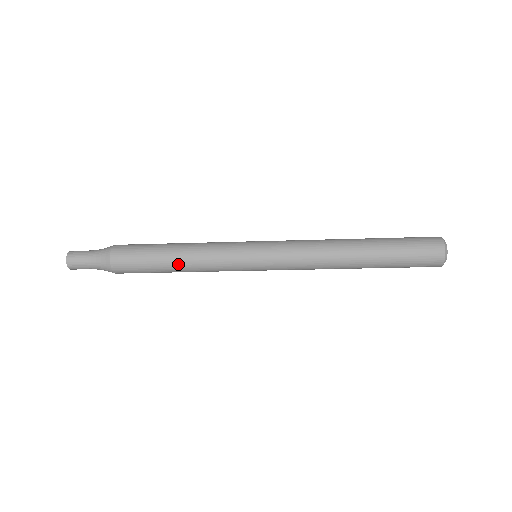
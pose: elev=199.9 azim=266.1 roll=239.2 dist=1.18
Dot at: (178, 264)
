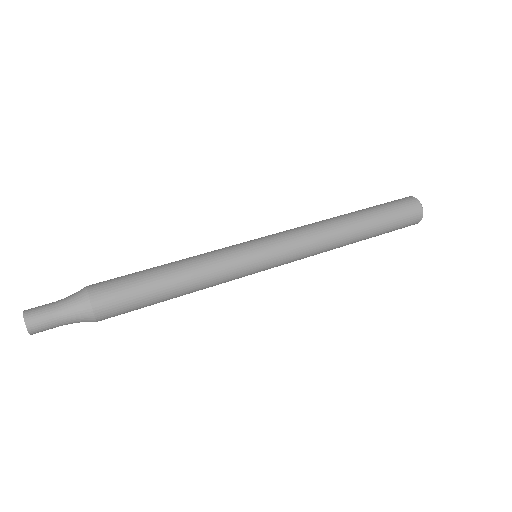
Dot at: occluded
